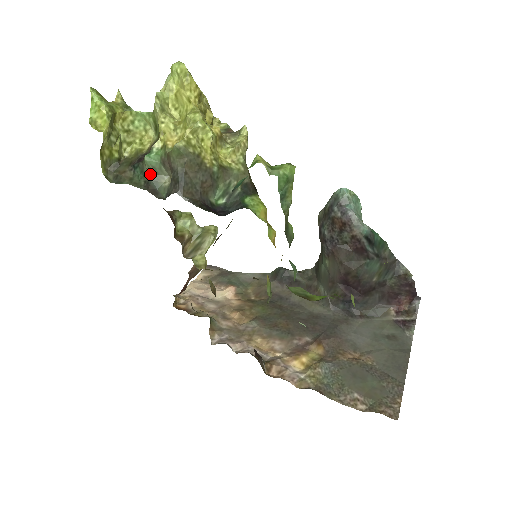
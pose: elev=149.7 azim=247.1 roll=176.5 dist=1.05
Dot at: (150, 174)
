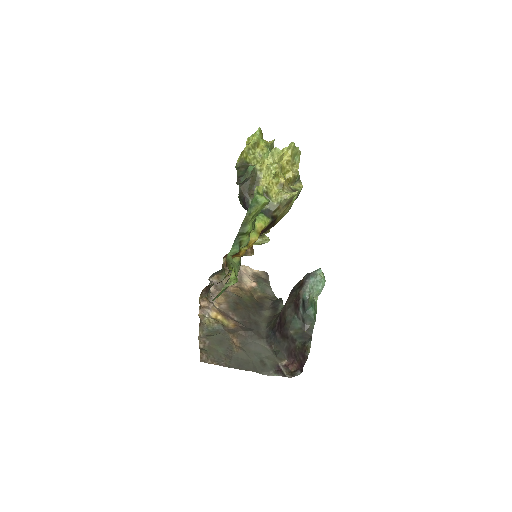
Dot at: (246, 174)
